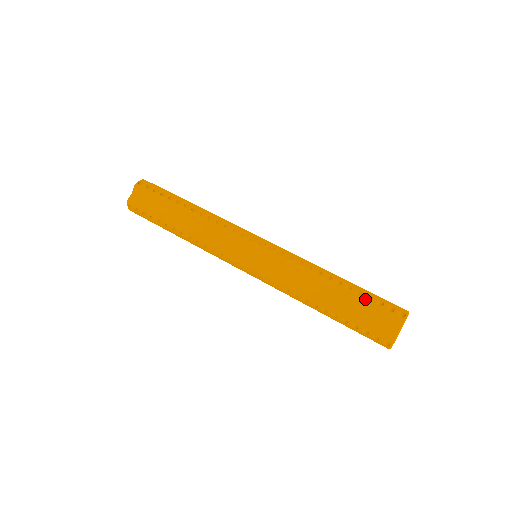
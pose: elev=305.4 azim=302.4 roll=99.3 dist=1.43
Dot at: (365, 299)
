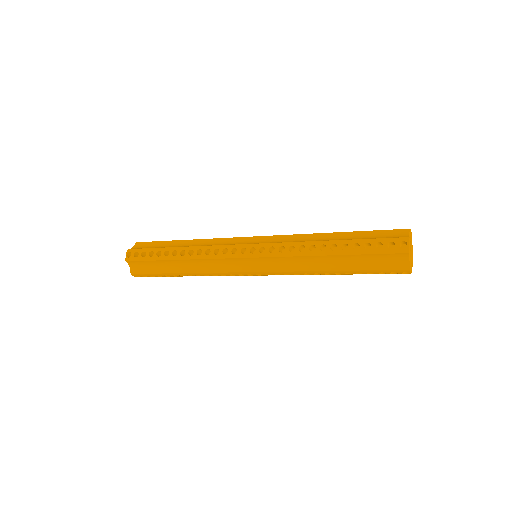
Dot at: (368, 231)
